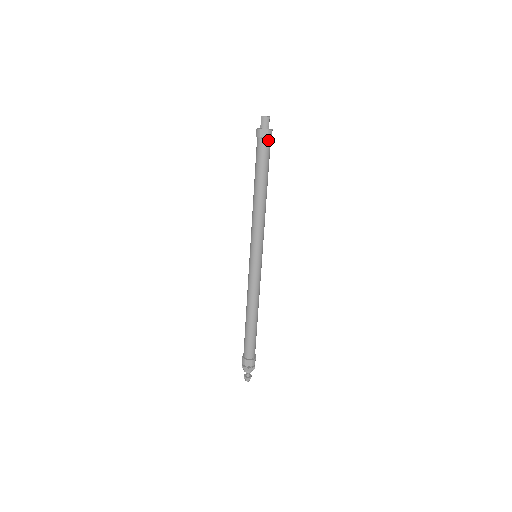
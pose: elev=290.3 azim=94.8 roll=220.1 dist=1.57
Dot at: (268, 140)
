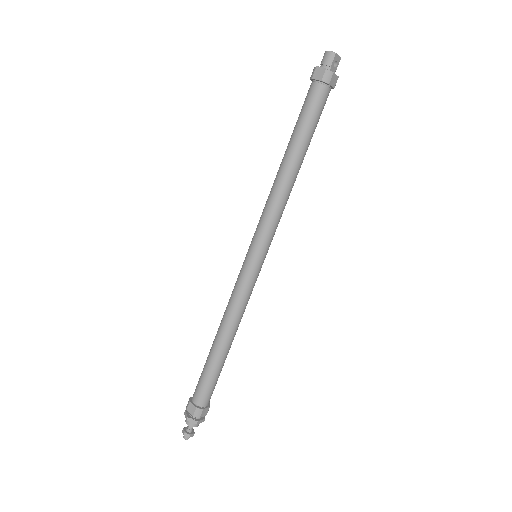
Dot at: (322, 86)
